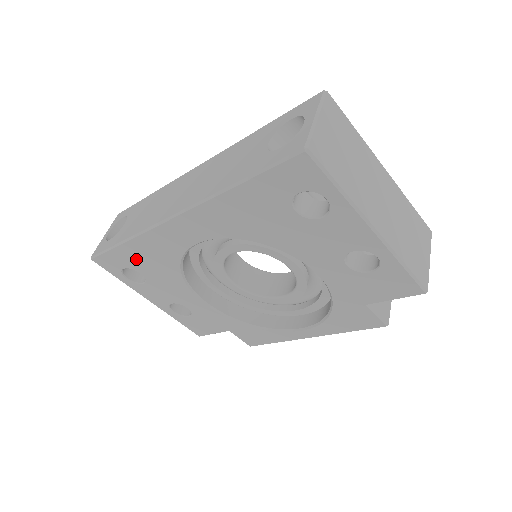
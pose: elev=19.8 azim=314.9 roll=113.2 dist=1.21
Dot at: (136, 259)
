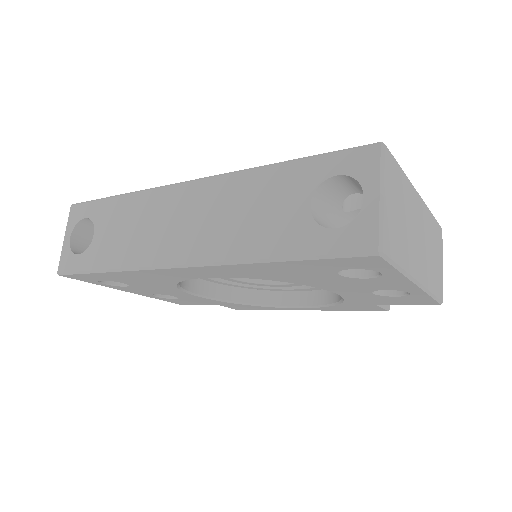
Dot at: (121, 278)
